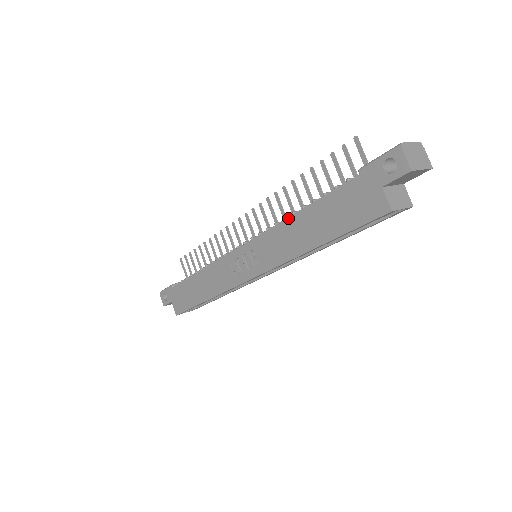
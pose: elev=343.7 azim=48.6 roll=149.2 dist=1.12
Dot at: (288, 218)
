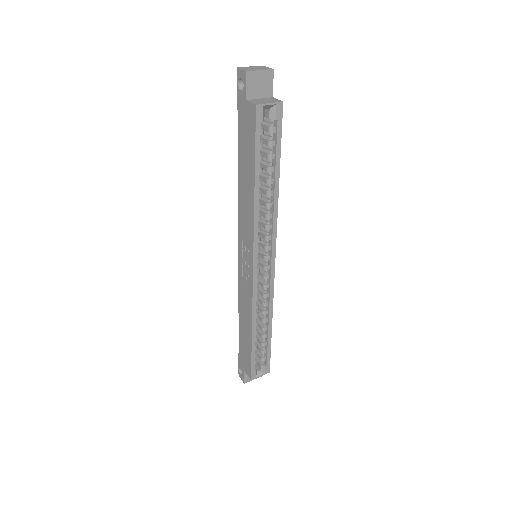
Dot at: (238, 192)
